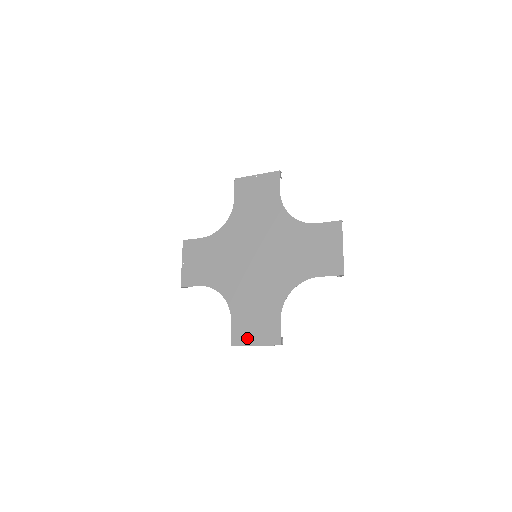
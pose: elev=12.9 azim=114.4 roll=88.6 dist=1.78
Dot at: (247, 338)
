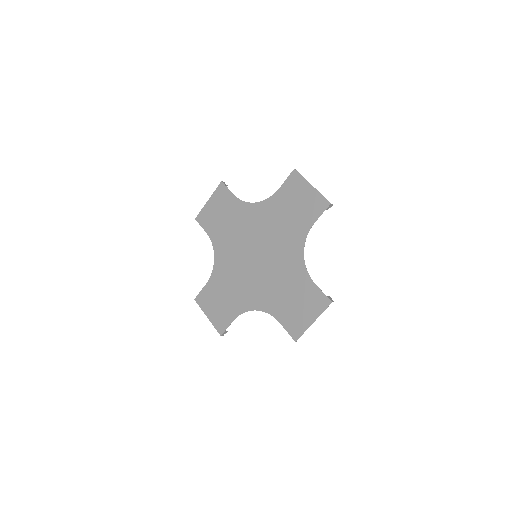
Dot at: (302, 323)
